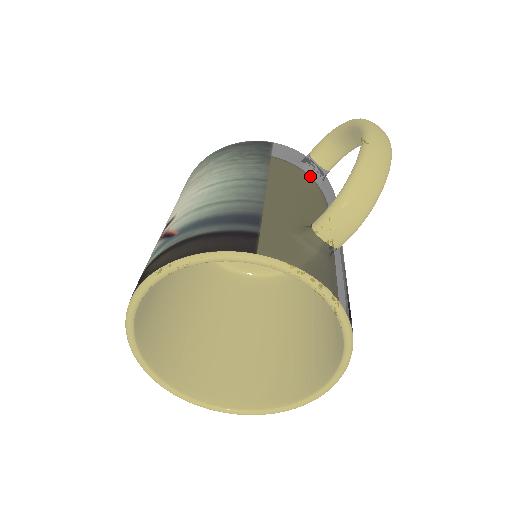
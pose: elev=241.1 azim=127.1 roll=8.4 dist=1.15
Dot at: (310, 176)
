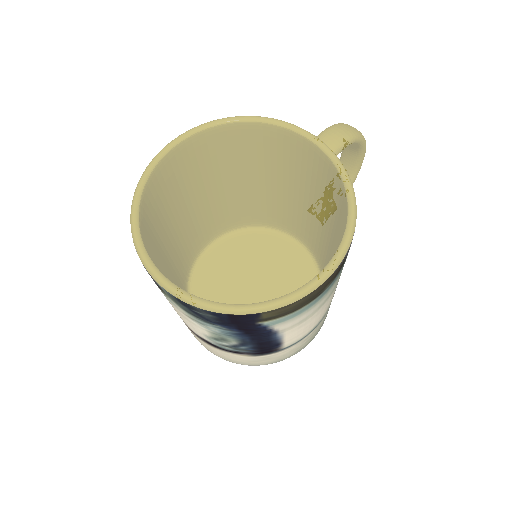
Dot at: occluded
